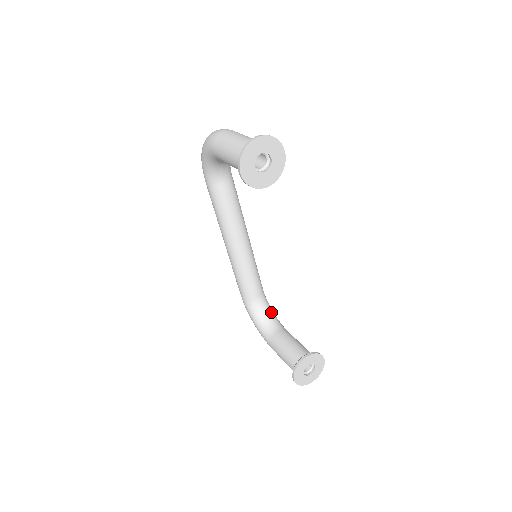
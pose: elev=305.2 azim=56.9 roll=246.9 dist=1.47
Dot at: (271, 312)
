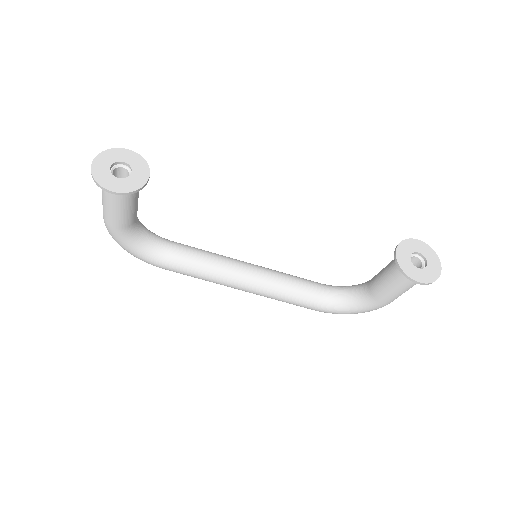
Dot at: (349, 287)
